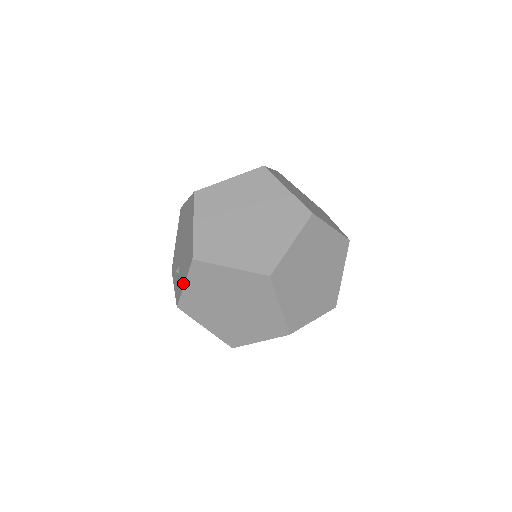
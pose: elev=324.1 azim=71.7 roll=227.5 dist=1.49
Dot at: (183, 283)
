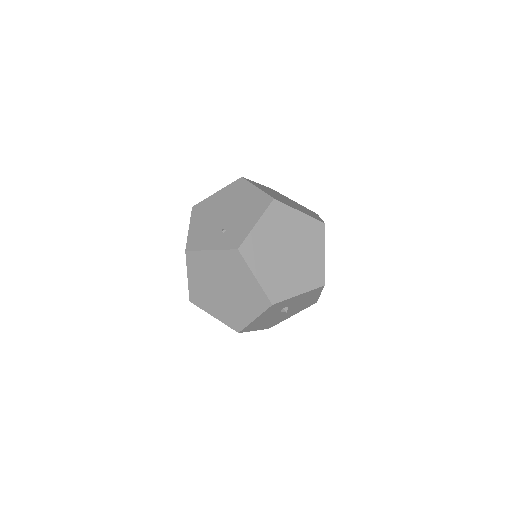
Dot at: (252, 224)
